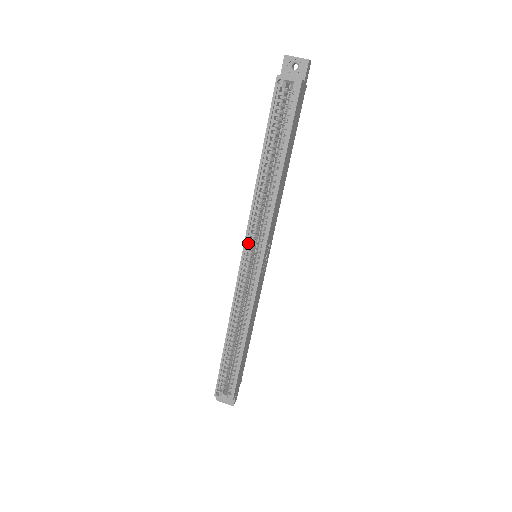
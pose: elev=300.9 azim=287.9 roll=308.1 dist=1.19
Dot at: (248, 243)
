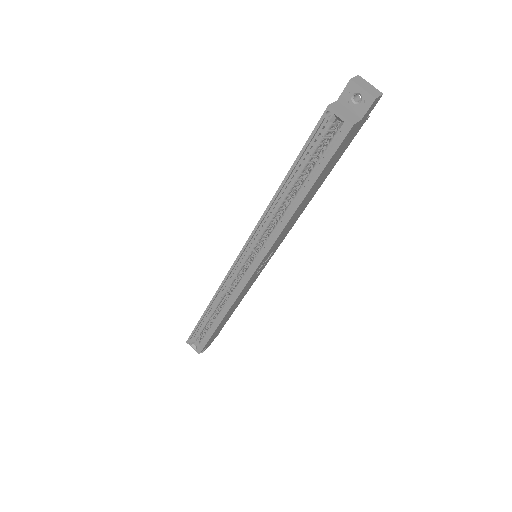
Dot at: (248, 247)
